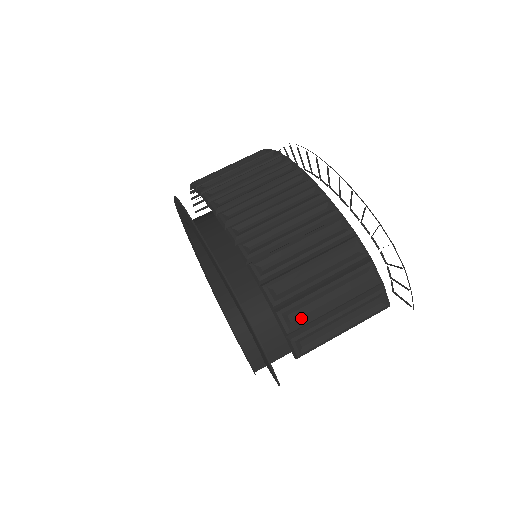
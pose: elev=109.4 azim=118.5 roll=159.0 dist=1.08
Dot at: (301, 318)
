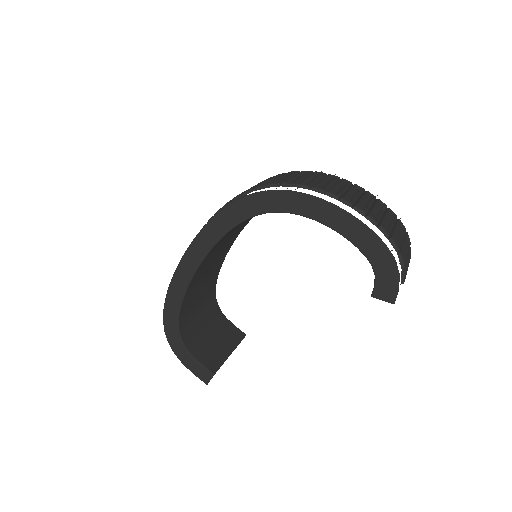
Dot at: (404, 258)
